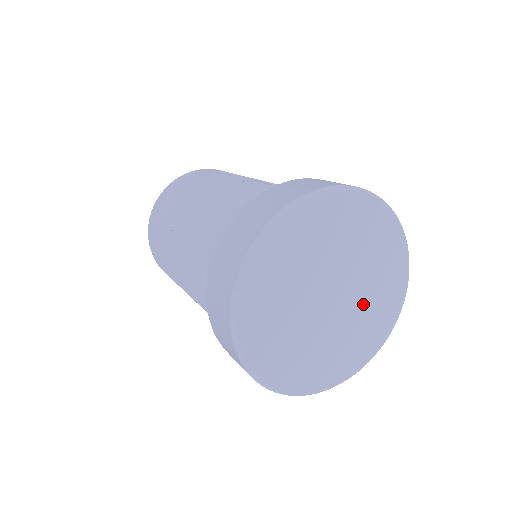
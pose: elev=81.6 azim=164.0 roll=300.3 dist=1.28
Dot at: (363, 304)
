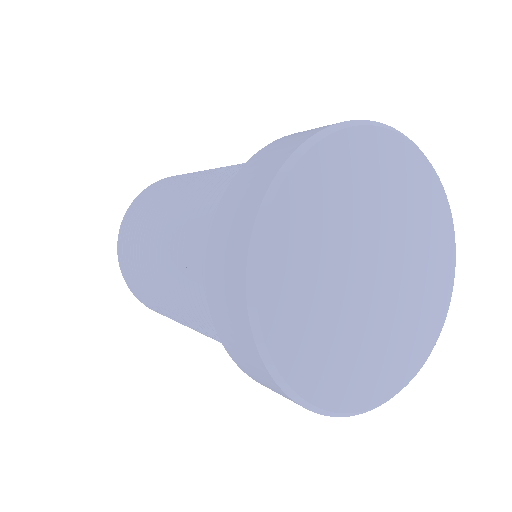
Dot at: (411, 263)
